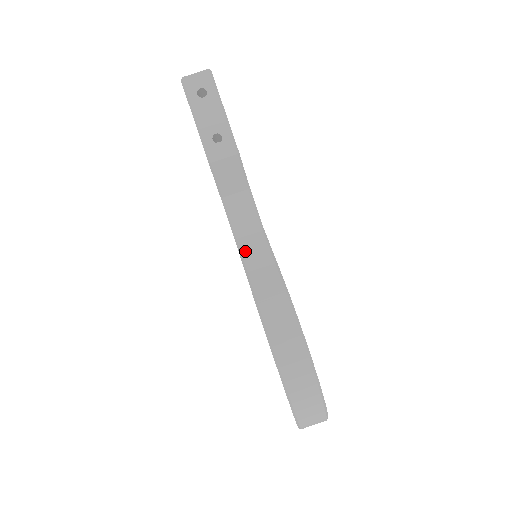
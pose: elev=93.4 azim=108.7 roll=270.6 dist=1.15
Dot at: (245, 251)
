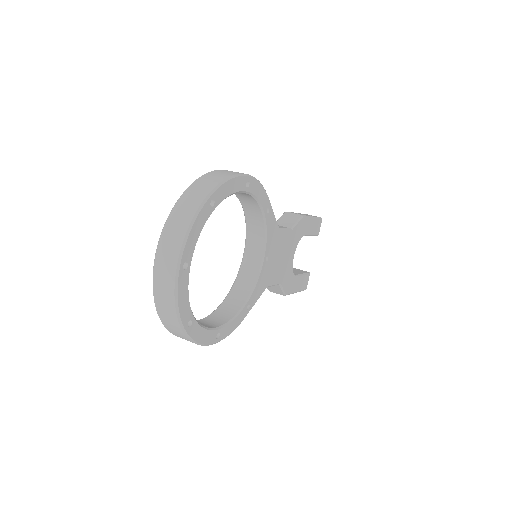
Dot at: occluded
